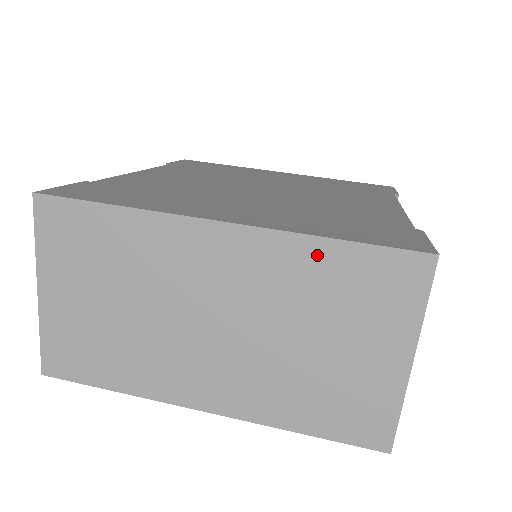
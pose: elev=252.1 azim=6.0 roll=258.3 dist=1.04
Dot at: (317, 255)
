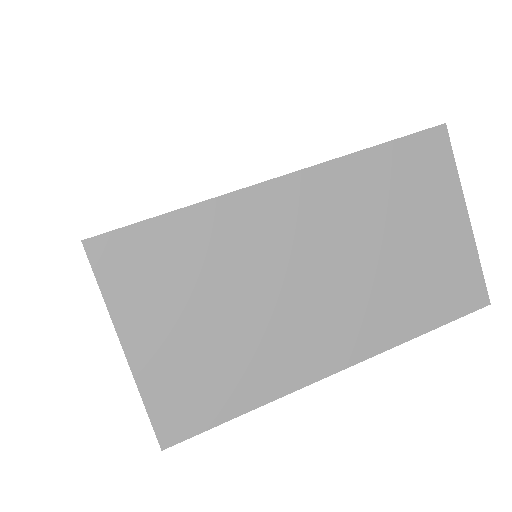
Dot at: (368, 166)
